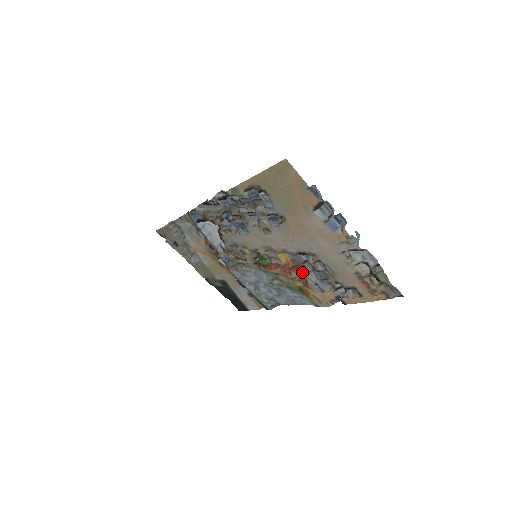
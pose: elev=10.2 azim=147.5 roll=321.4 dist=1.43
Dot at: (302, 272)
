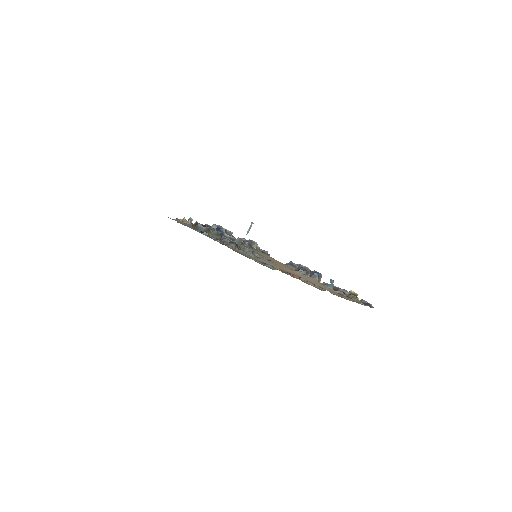
Dot at: (295, 276)
